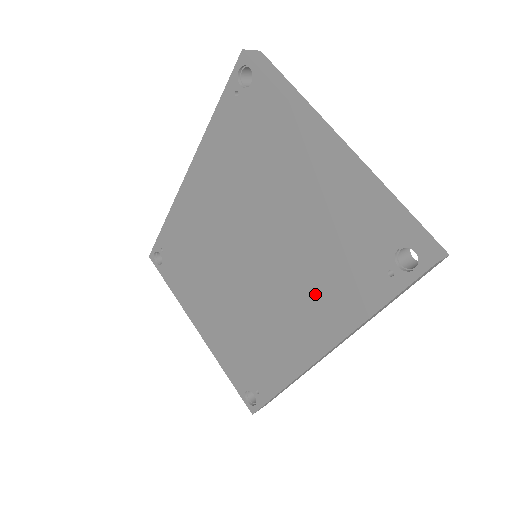
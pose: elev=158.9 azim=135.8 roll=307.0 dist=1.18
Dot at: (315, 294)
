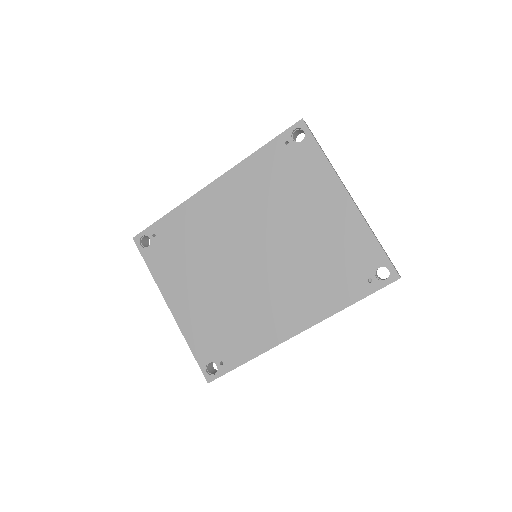
Dot at: (307, 288)
